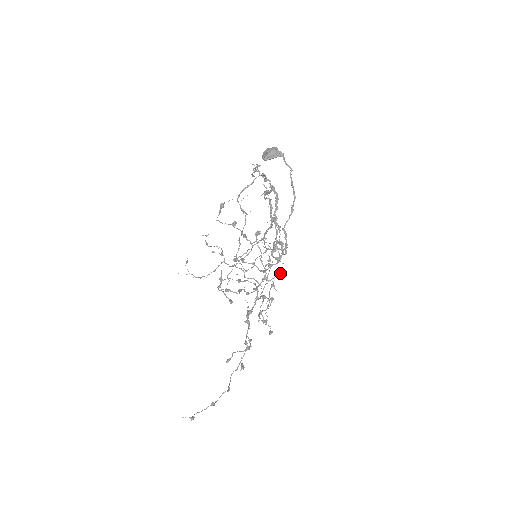
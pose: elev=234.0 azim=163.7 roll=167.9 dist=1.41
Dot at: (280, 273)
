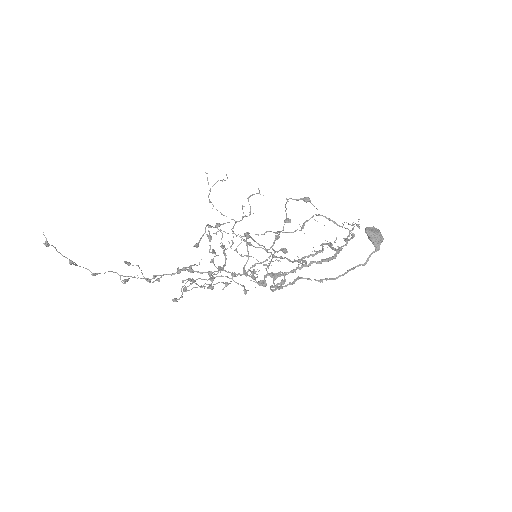
Dot at: (244, 288)
